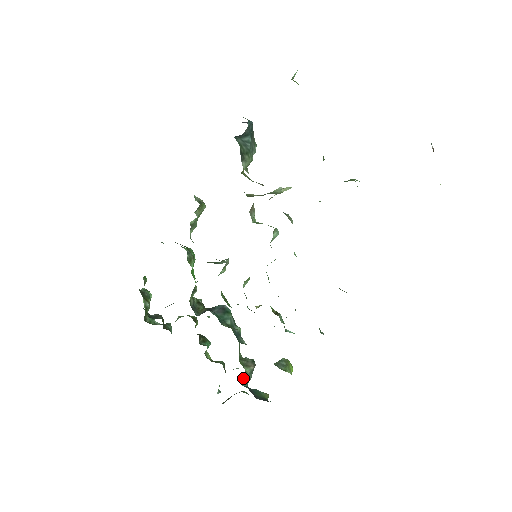
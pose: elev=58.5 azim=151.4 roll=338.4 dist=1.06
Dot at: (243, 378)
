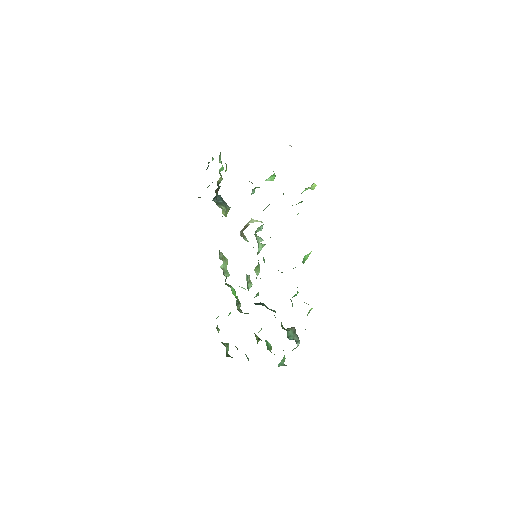
Dot at: (287, 334)
